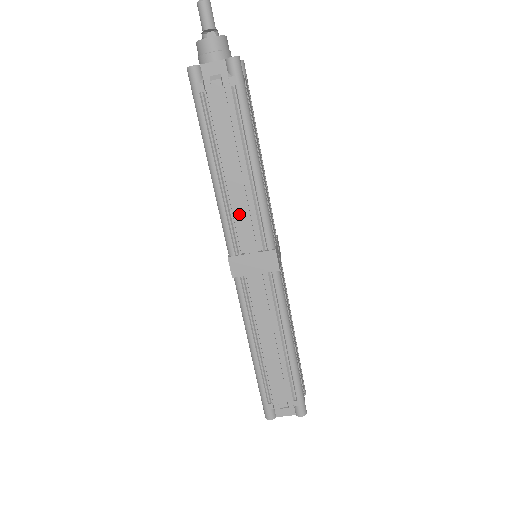
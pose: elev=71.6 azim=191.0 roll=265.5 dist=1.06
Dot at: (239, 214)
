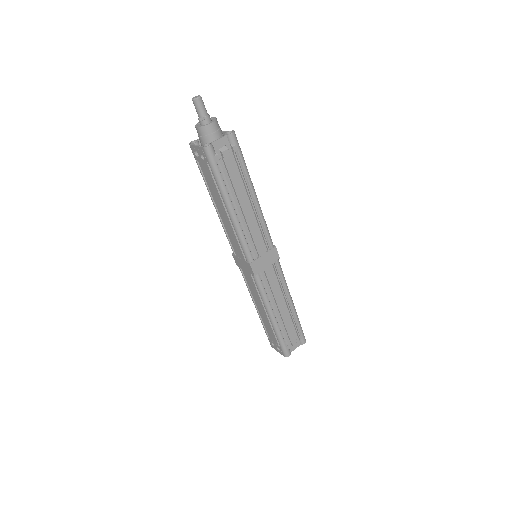
Dot at: (252, 233)
